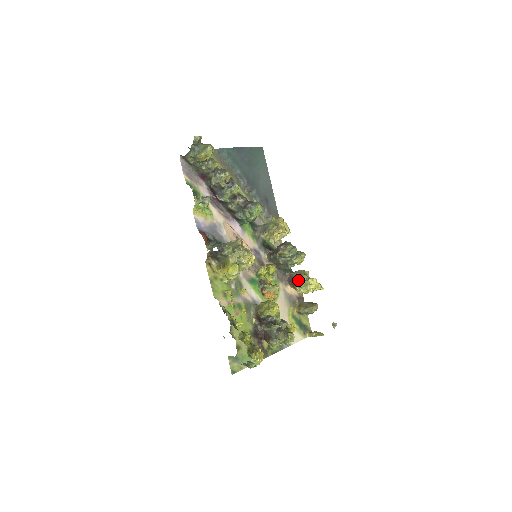
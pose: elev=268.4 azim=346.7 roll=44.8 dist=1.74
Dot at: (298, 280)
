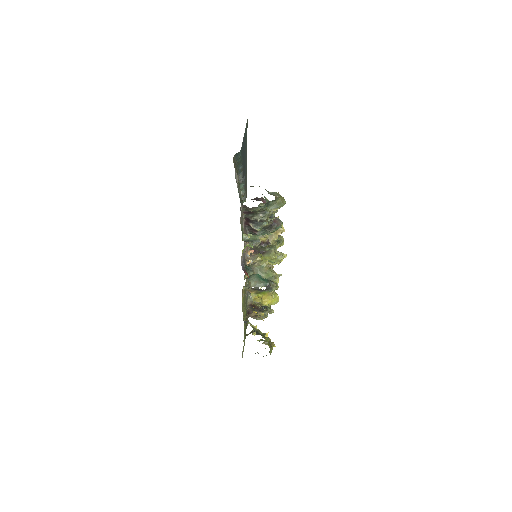
Dot at: (273, 259)
